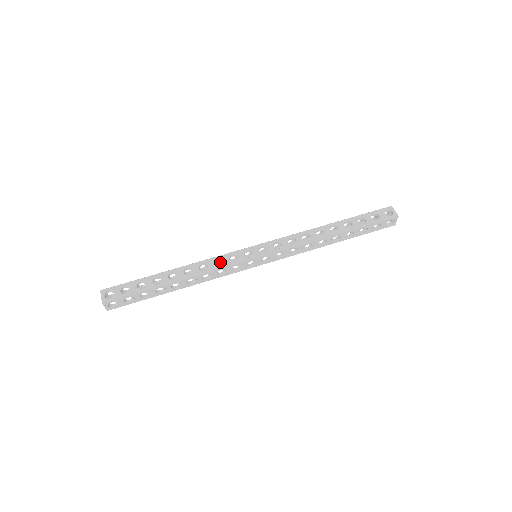
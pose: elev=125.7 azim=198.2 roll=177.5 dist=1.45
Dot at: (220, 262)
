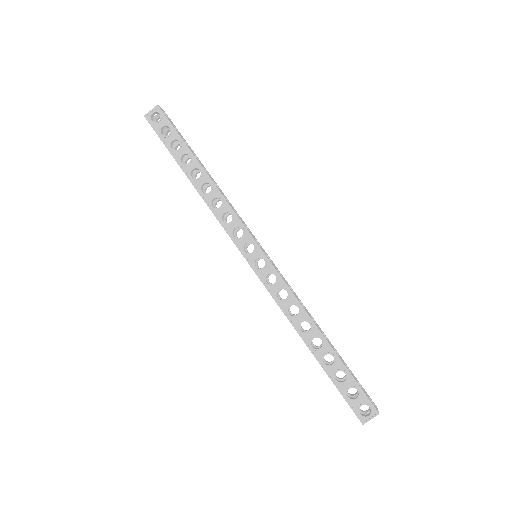
Dot at: occluded
